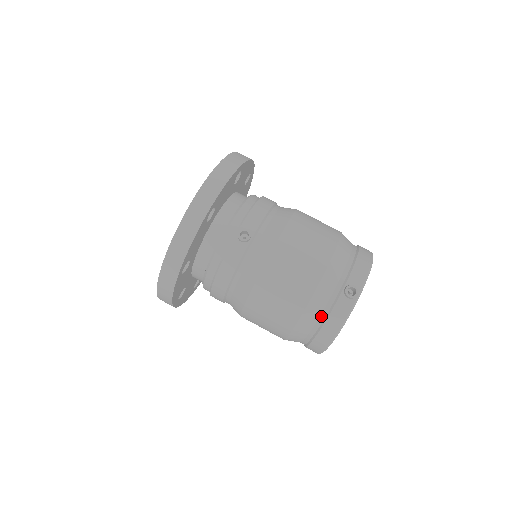
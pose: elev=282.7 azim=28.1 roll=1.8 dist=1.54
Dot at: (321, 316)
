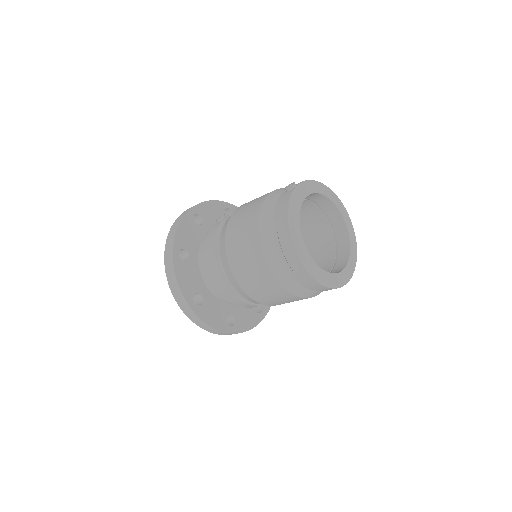
Dot at: (274, 215)
